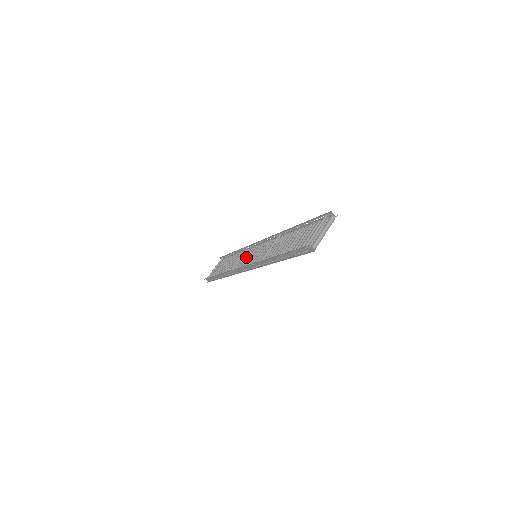
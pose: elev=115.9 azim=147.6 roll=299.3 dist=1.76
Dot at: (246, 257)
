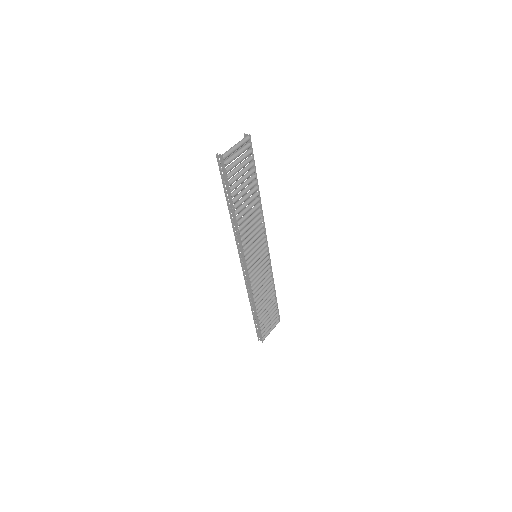
Dot at: (258, 270)
